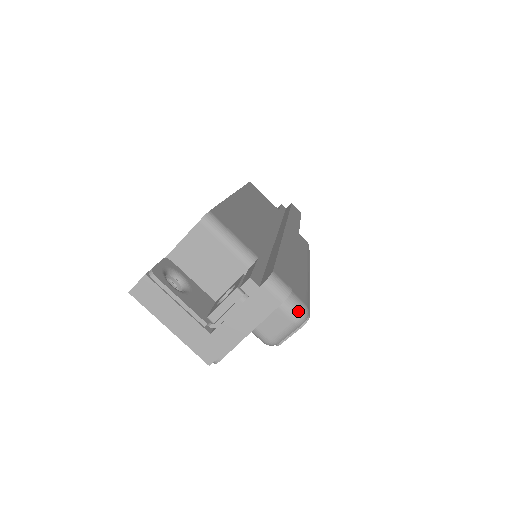
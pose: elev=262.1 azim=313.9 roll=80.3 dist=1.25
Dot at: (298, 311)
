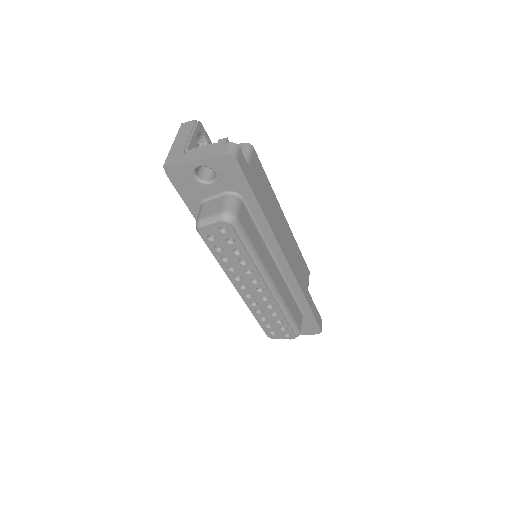
Dot at: (230, 210)
